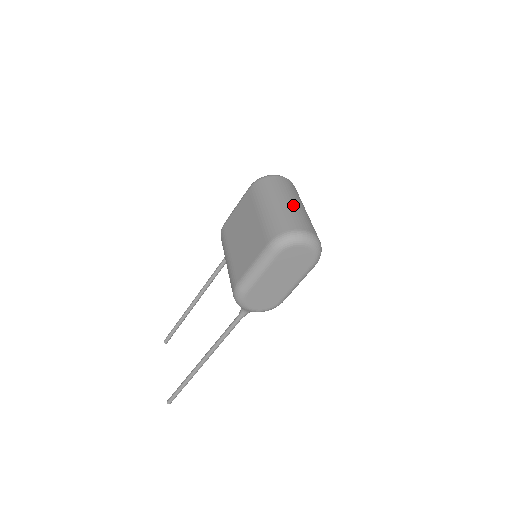
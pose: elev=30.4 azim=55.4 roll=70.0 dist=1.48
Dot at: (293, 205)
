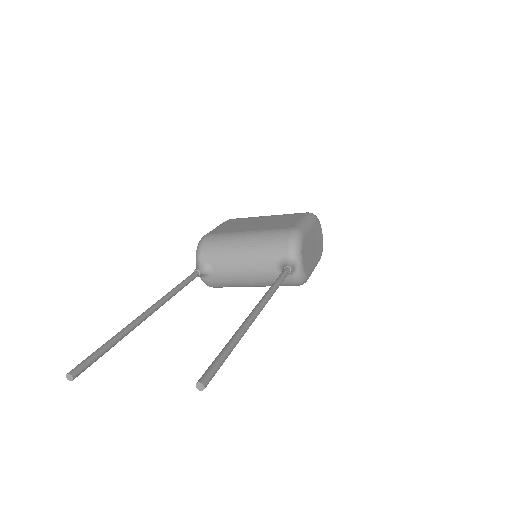
Dot at: occluded
